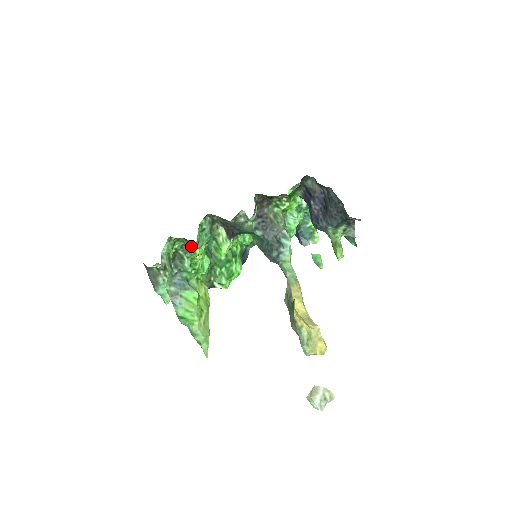
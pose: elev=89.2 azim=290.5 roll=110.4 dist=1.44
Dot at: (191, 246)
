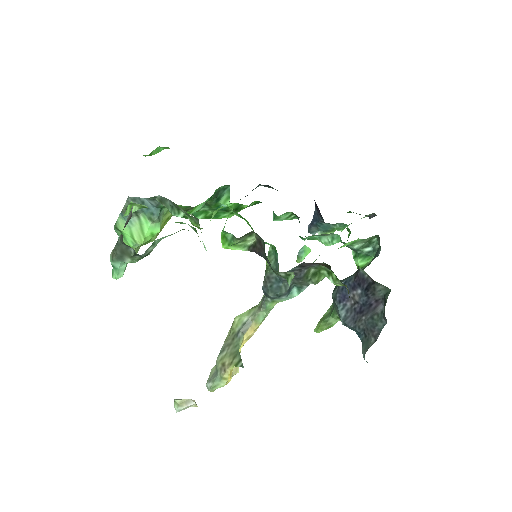
Dot at: occluded
